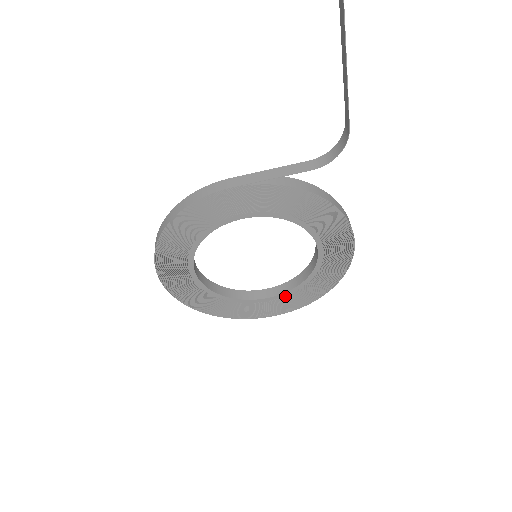
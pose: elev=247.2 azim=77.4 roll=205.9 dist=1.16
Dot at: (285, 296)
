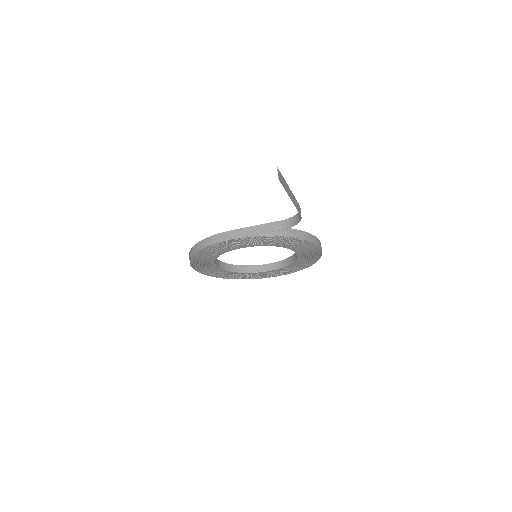
Dot at: (280, 270)
